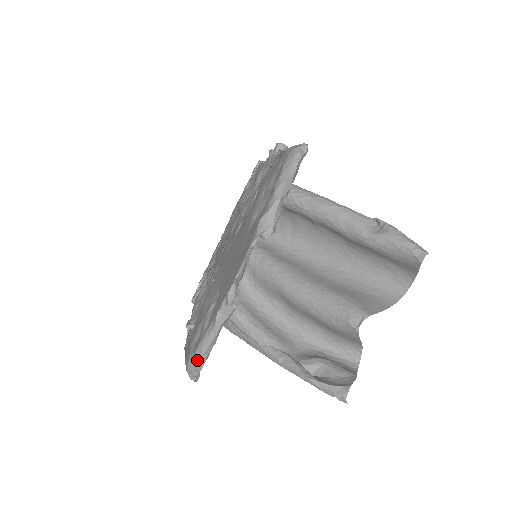
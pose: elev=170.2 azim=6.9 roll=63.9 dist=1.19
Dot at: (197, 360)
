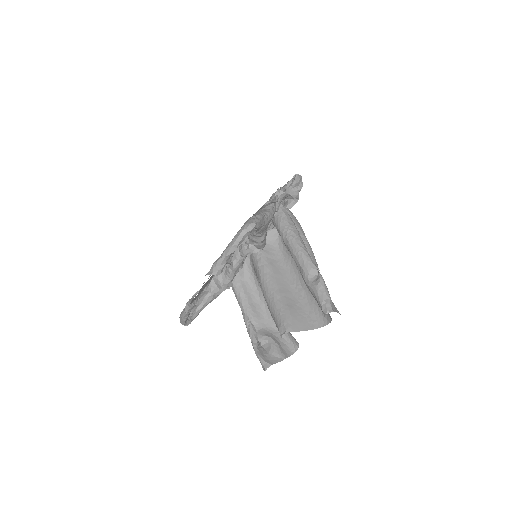
Dot at: (180, 320)
